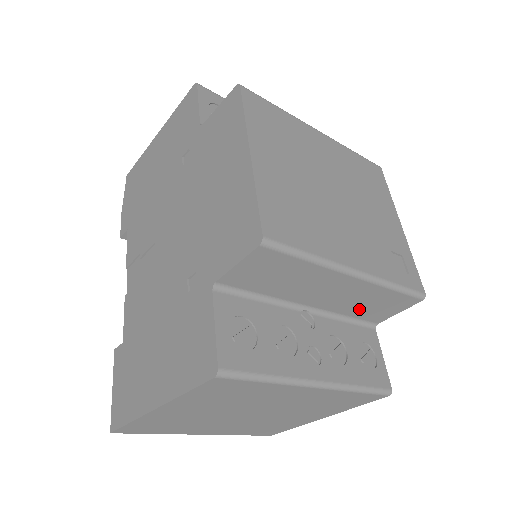
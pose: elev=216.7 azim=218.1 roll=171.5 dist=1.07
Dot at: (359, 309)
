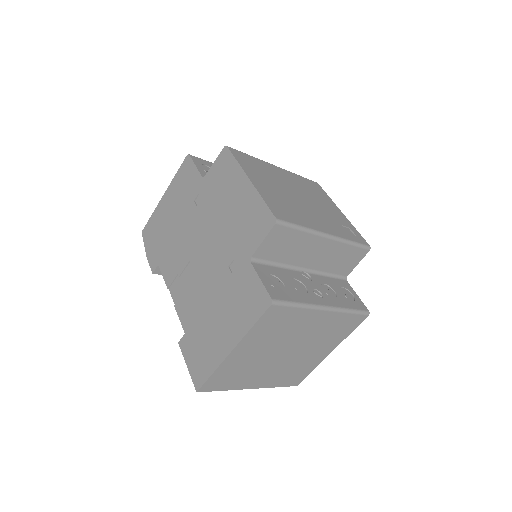
Dot at: (334, 265)
